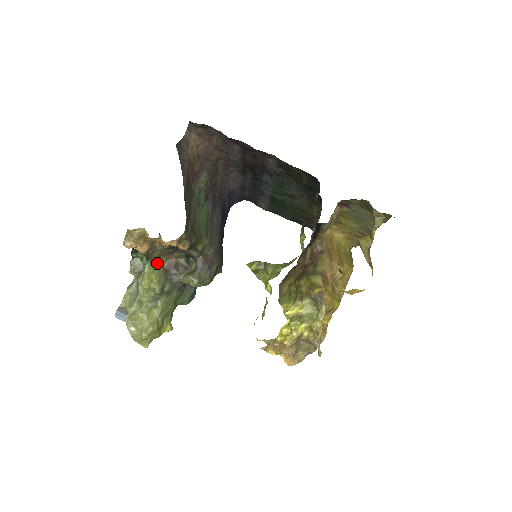
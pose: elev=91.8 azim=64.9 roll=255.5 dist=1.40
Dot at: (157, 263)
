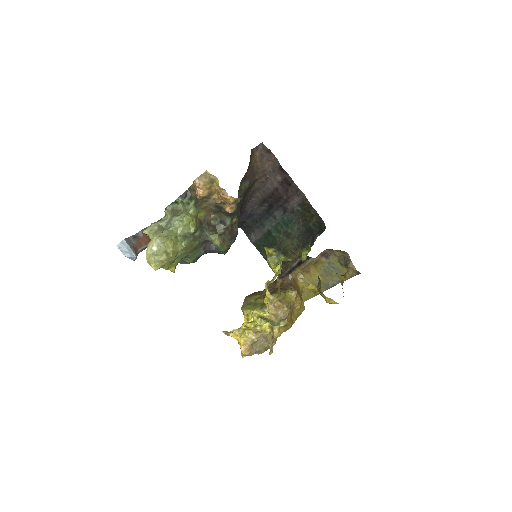
Dot at: (198, 213)
